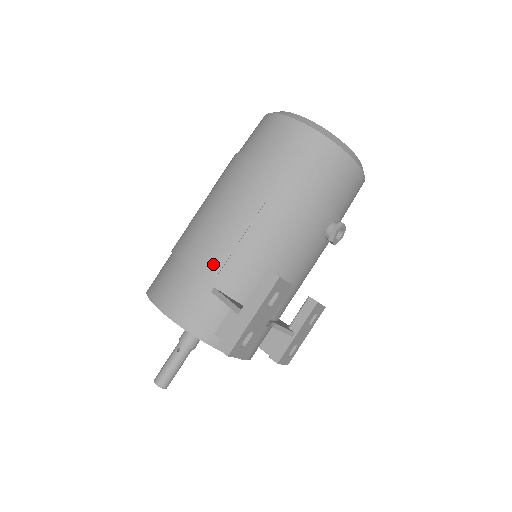
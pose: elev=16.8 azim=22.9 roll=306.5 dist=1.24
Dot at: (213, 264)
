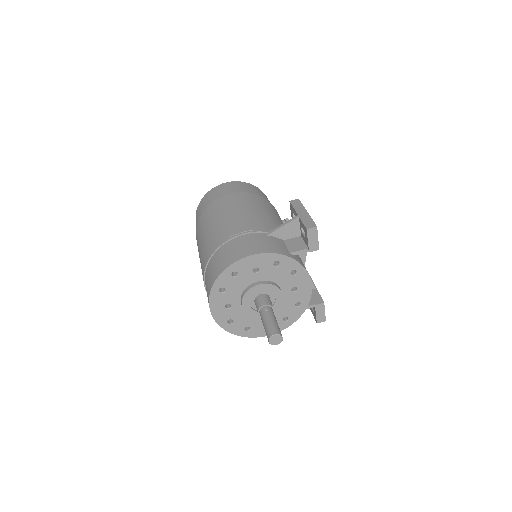
Dot at: (254, 225)
